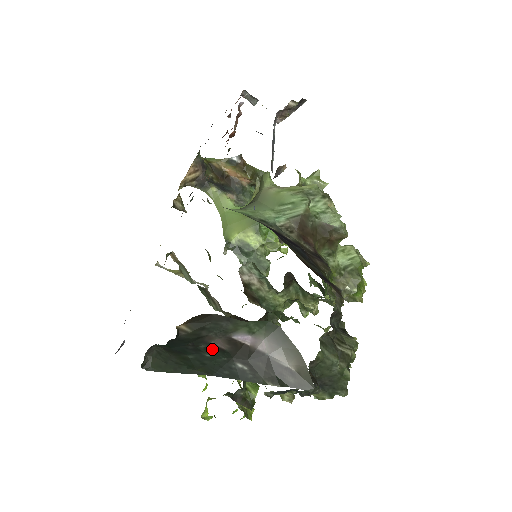
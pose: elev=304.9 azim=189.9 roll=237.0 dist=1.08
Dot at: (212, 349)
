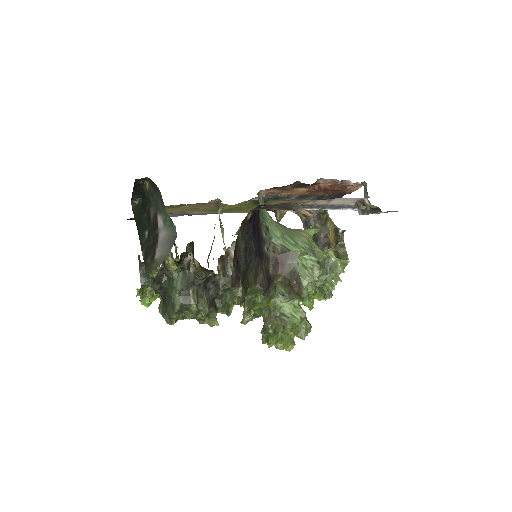
Dot at: (148, 213)
